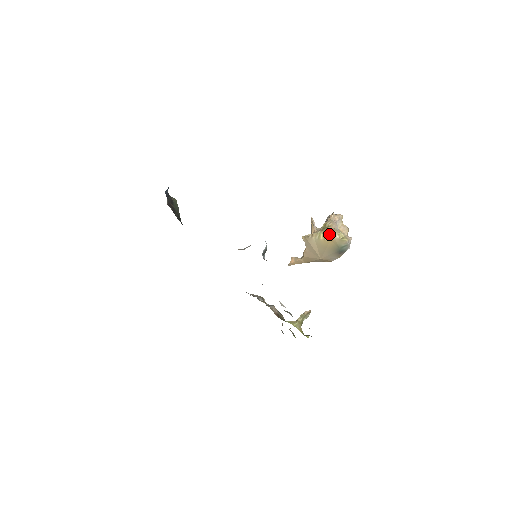
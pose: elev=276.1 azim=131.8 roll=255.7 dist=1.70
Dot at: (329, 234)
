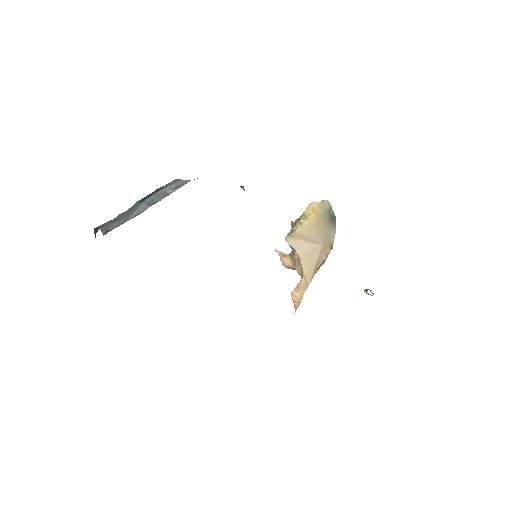
Dot at: (307, 210)
